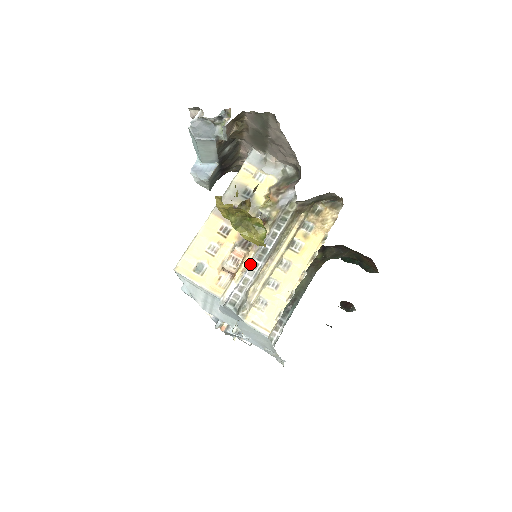
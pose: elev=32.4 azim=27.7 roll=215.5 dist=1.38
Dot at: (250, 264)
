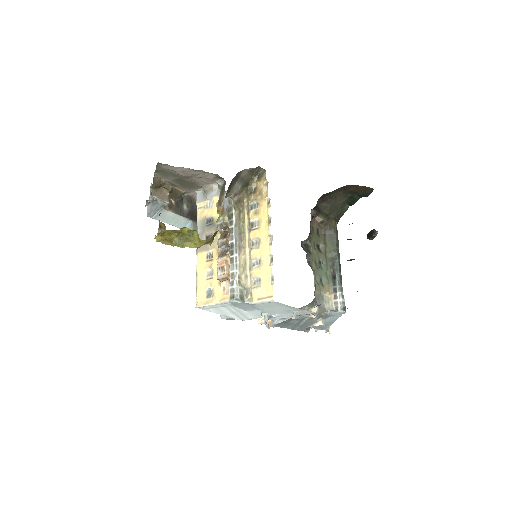
Dot at: (230, 262)
